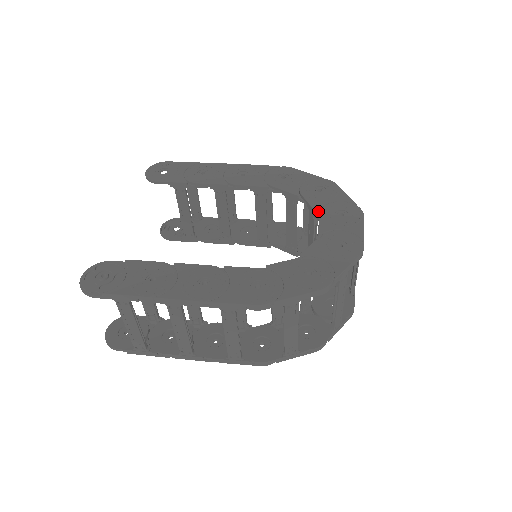
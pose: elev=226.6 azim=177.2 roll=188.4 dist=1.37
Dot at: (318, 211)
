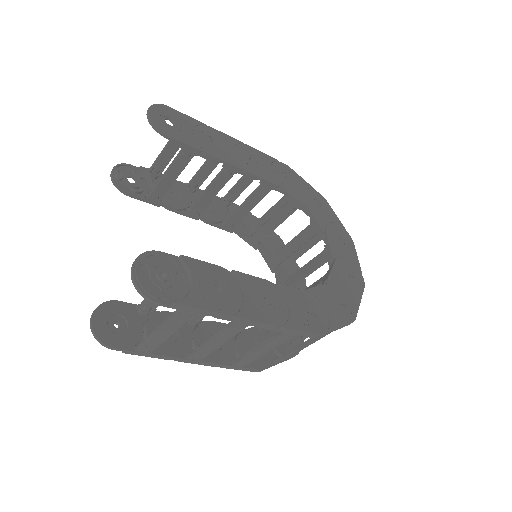
Dot at: (325, 230)
